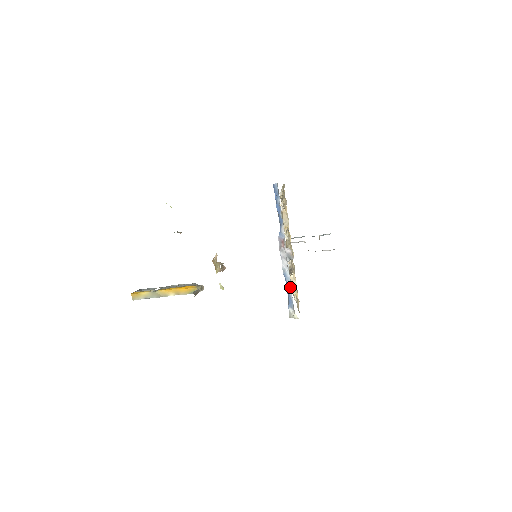
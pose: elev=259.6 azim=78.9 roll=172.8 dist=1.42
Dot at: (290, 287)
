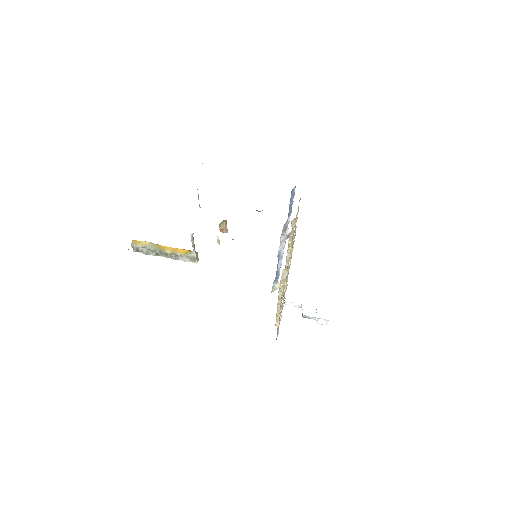
Dot at: (281, 263)
